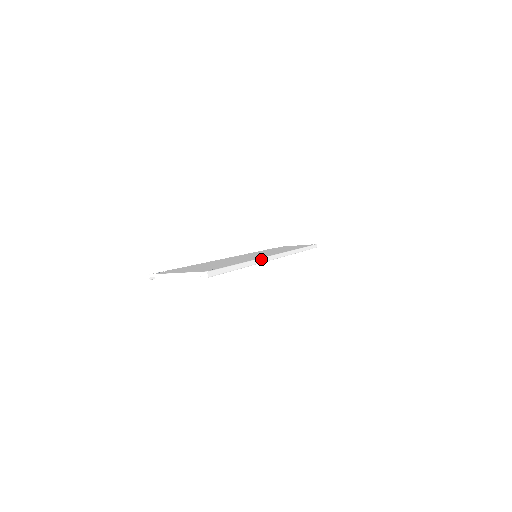
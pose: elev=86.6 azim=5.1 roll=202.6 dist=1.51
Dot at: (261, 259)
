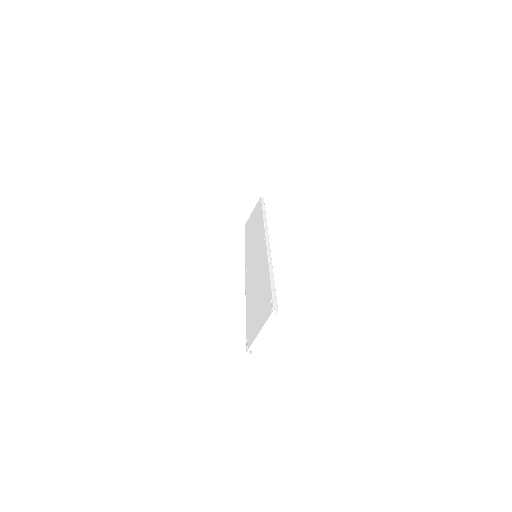
Dot at: (268, 257)
